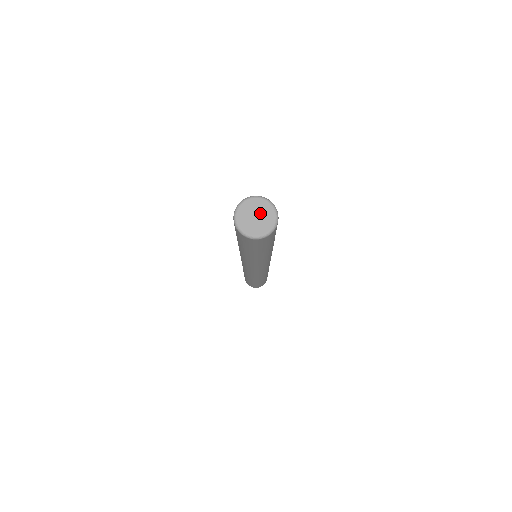
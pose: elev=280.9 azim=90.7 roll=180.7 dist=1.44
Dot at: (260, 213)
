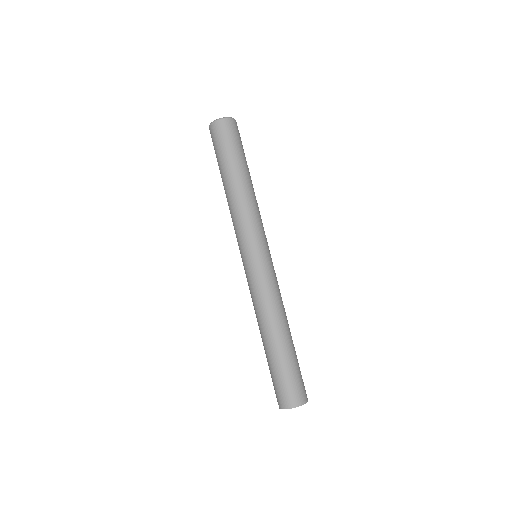
Dot at: occluded
